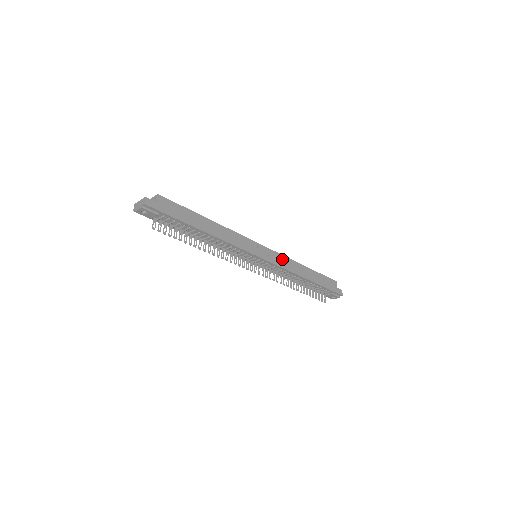
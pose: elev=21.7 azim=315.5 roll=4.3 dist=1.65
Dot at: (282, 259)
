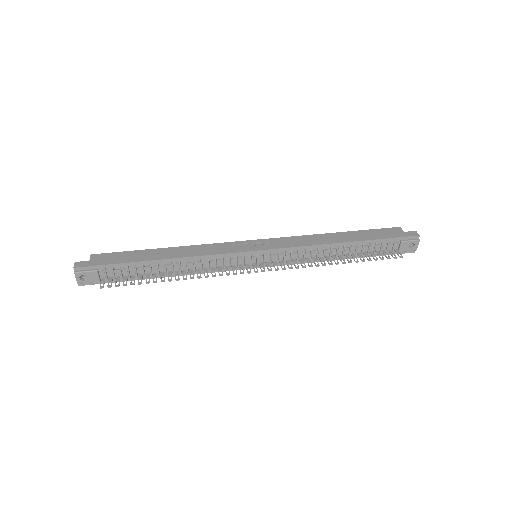
Dot at: (291, 240)
